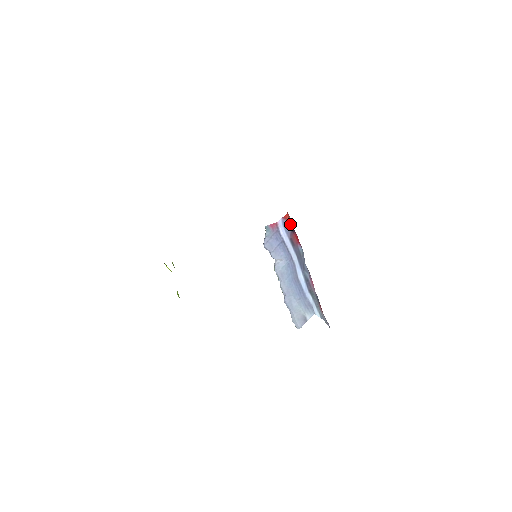
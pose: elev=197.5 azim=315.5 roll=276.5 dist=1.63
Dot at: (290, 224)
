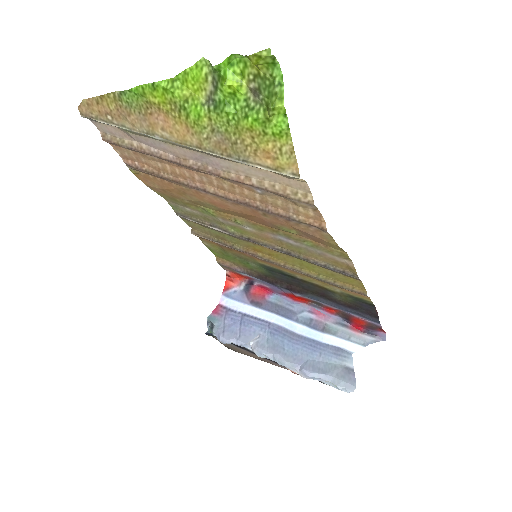
Dot at: (239, 286)
